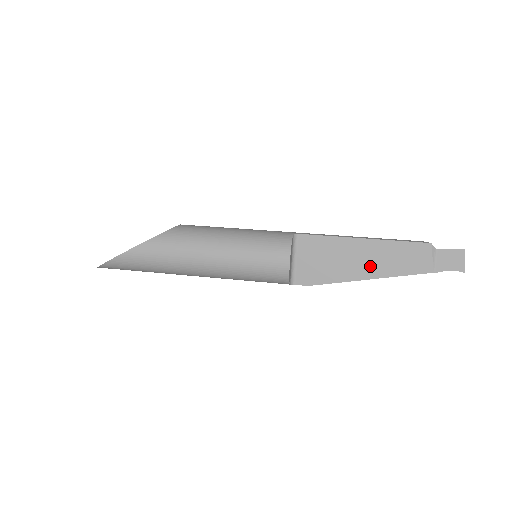
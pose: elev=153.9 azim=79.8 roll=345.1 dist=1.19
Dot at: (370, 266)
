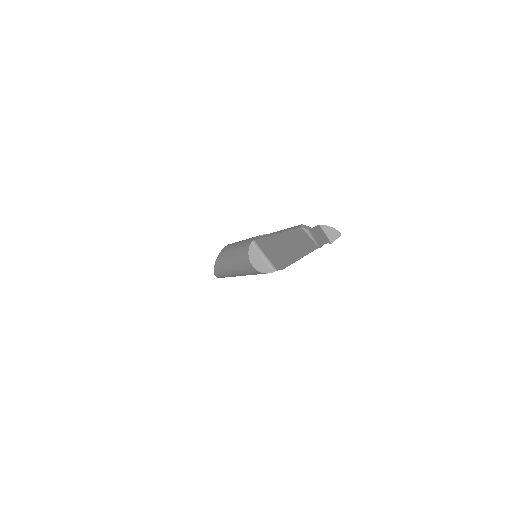
Dot at: (292, 251)
